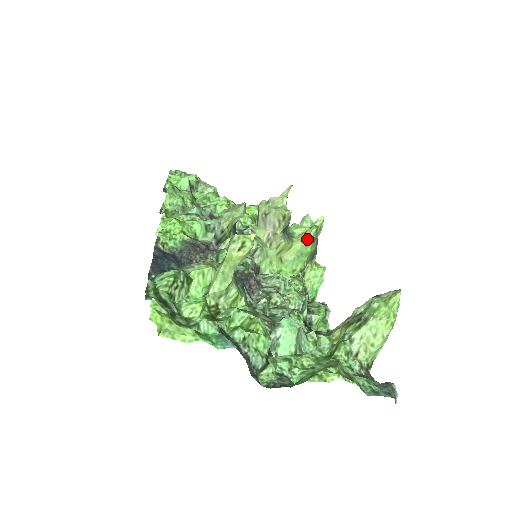
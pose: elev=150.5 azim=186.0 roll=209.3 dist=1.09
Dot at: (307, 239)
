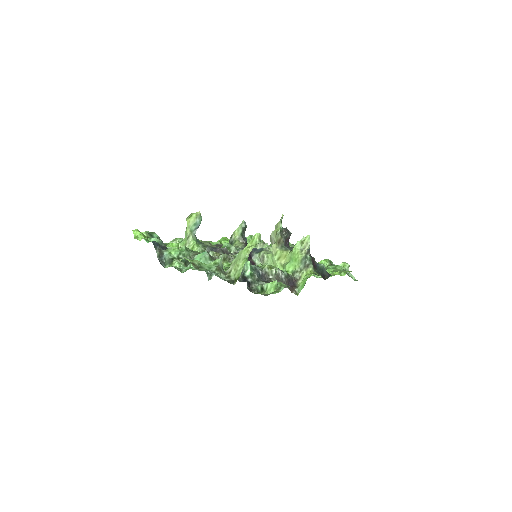
Dot at: (293, 248)
